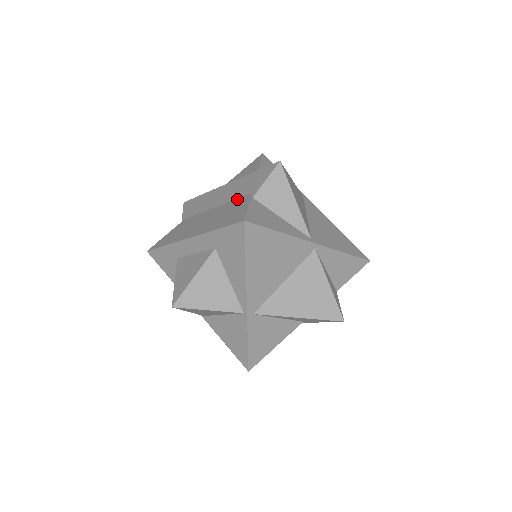
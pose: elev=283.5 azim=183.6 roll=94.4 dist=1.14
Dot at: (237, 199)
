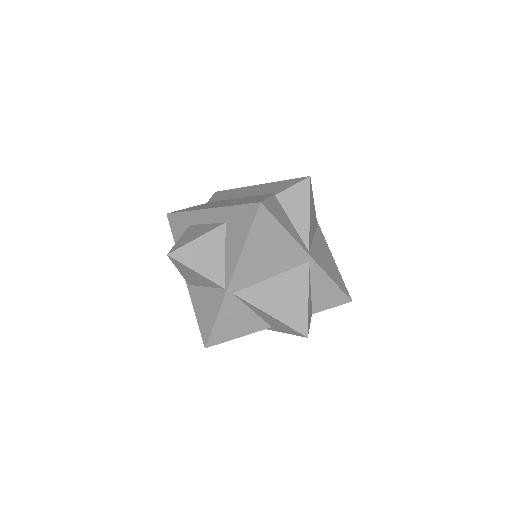
Dot at: (262, 194)
